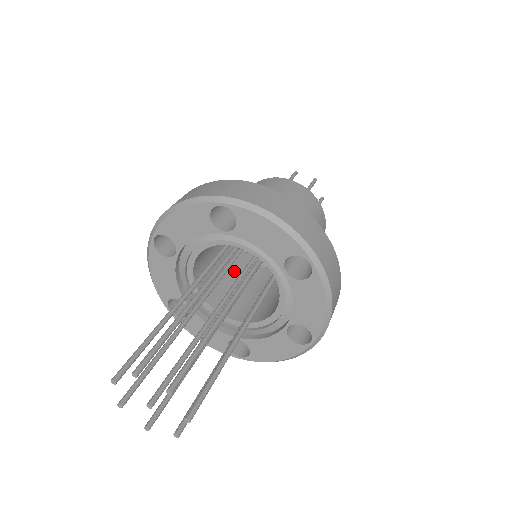
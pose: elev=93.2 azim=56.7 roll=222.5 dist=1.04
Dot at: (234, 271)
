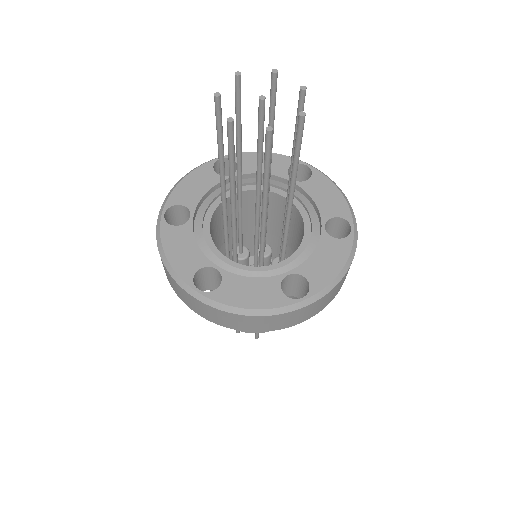
Dot at: occluded
